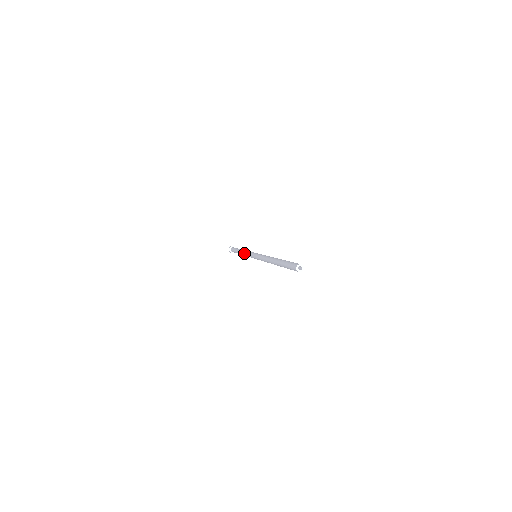
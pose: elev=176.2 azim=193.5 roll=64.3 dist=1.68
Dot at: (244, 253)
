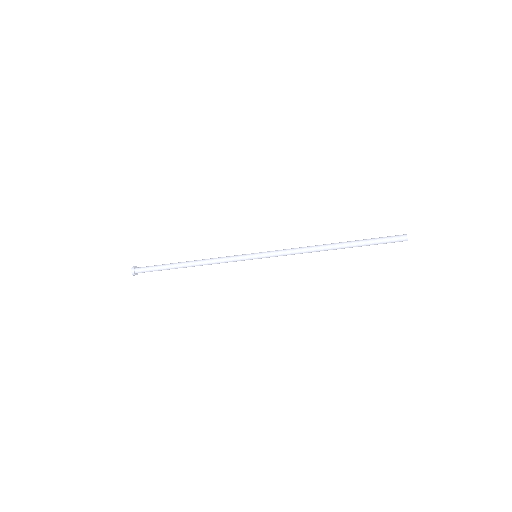
Dot at: (213, 258)
